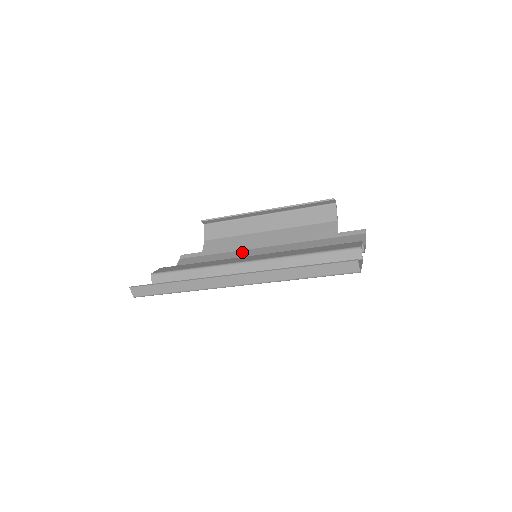
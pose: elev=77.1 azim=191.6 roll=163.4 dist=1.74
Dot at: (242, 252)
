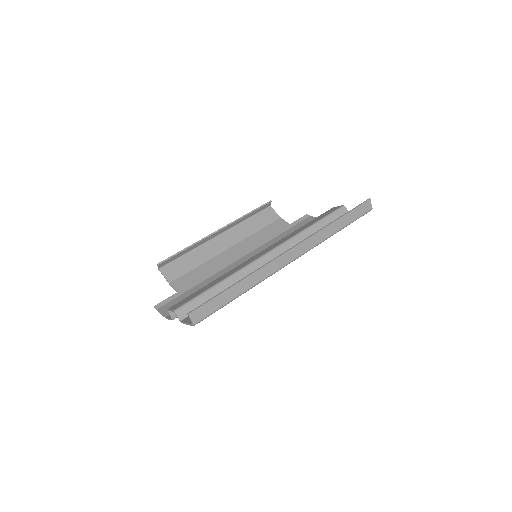
Dot at: (222, 271)
